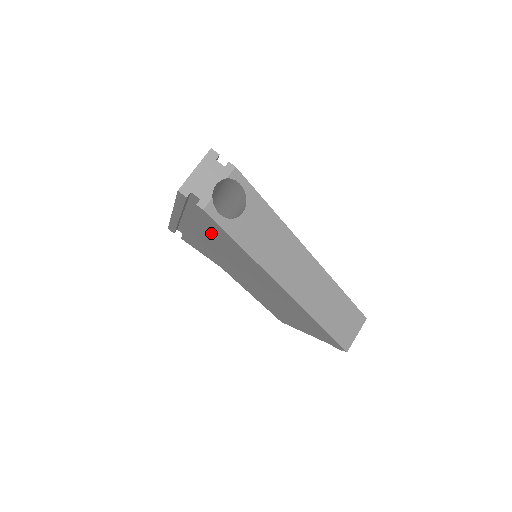
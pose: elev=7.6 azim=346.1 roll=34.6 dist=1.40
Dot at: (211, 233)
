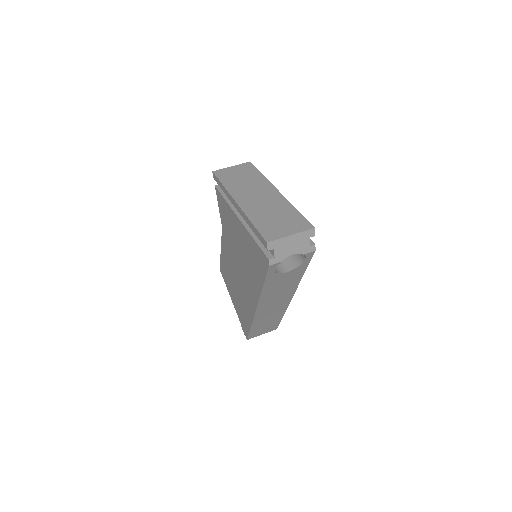
Dot at: (251, 251)
